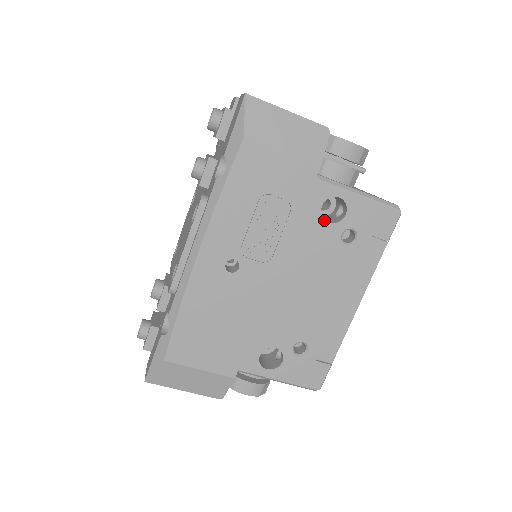
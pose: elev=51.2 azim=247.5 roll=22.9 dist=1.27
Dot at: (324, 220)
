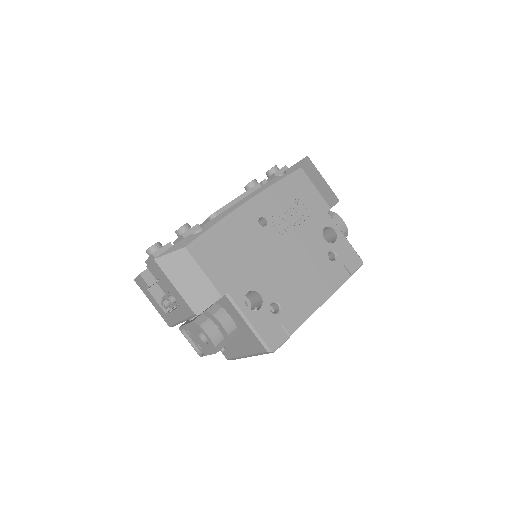
Dot at: occluded
